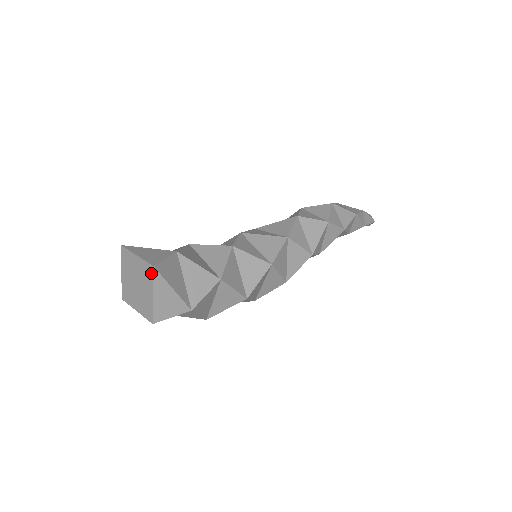
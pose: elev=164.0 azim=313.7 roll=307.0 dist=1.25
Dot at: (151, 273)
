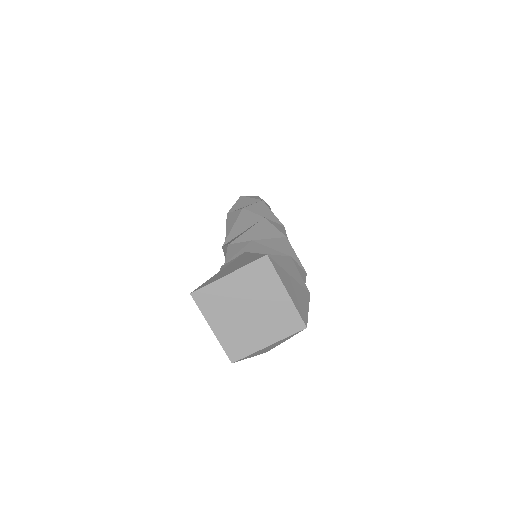
Dot at: (268, 267)
